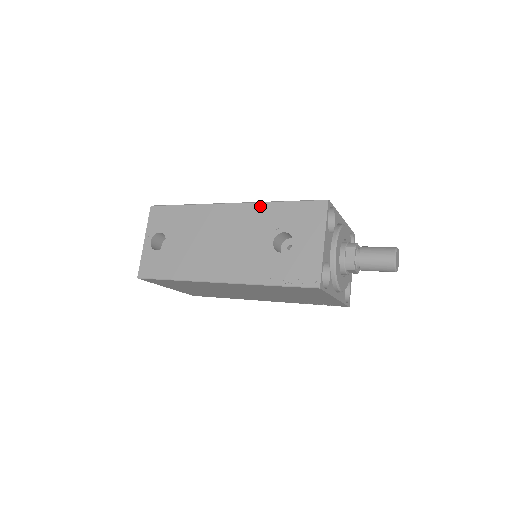
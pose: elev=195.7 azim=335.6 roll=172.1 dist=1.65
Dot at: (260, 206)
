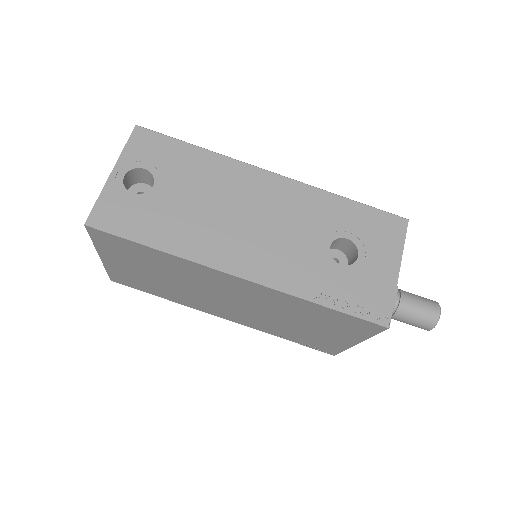
Dot at: (317, 193)
